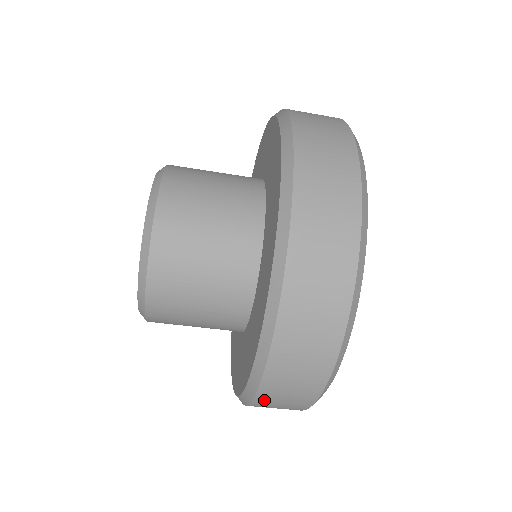
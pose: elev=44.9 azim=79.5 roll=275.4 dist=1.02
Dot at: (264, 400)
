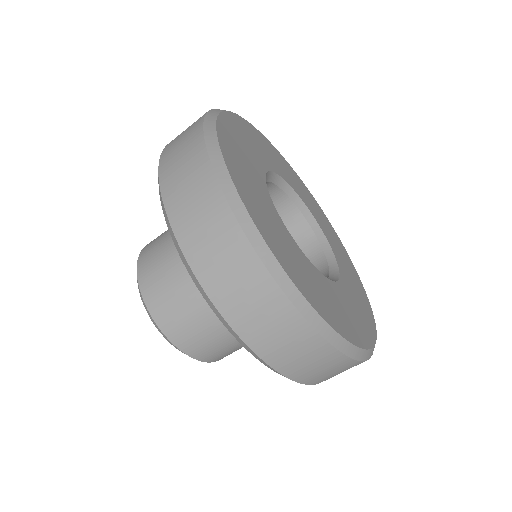
Dot at: (308, 379)
